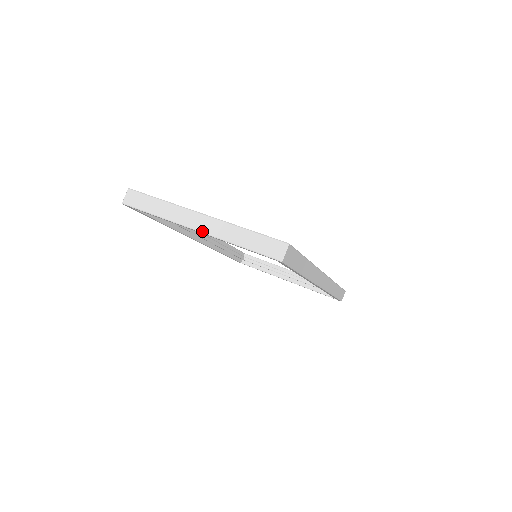
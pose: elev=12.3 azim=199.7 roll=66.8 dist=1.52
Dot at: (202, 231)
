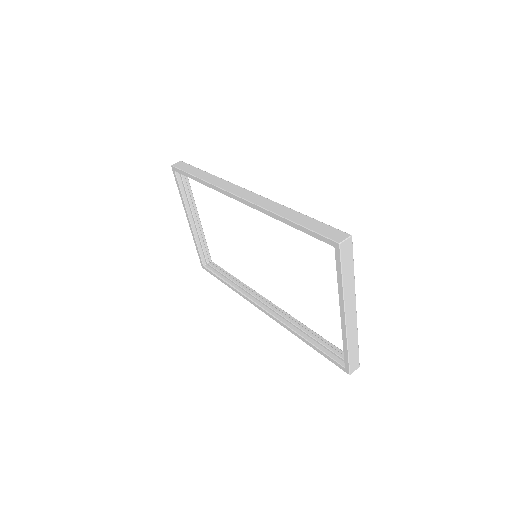
Dot at: (347, 322)
